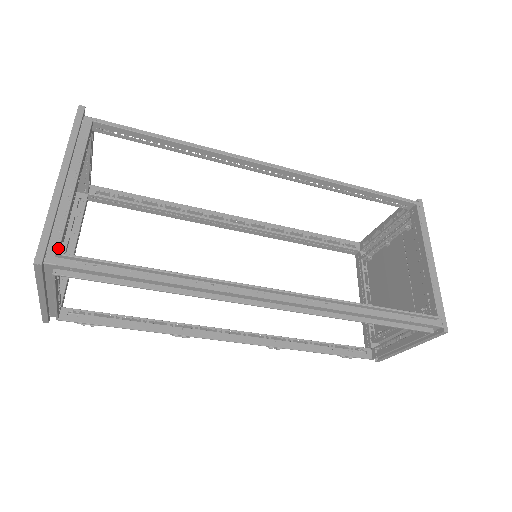
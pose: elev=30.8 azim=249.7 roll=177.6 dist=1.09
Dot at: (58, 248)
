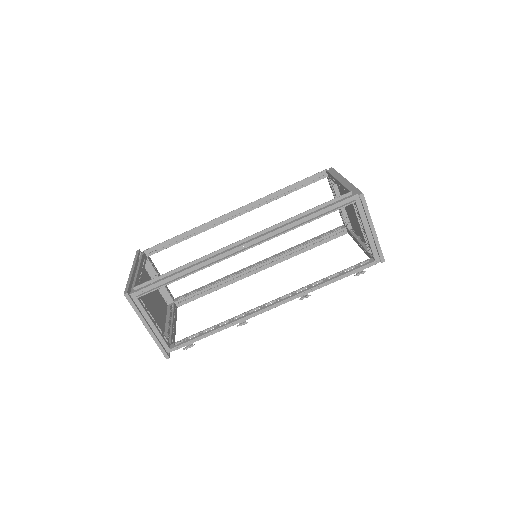
Dot at: (134, 286)
